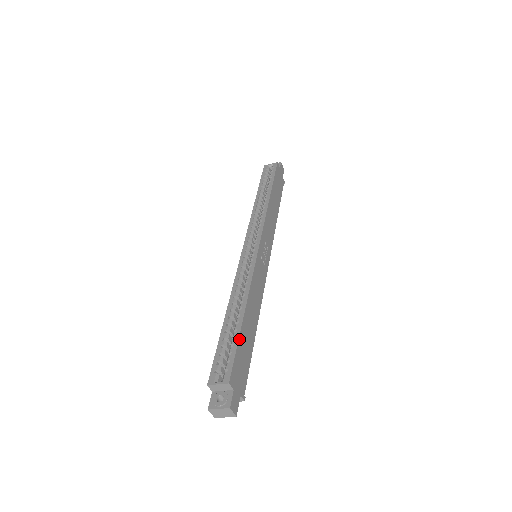
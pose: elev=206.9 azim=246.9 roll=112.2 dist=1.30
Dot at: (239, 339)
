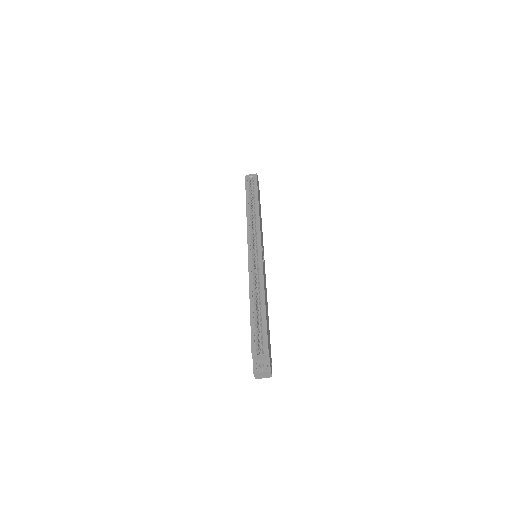
Dot at: occluded
